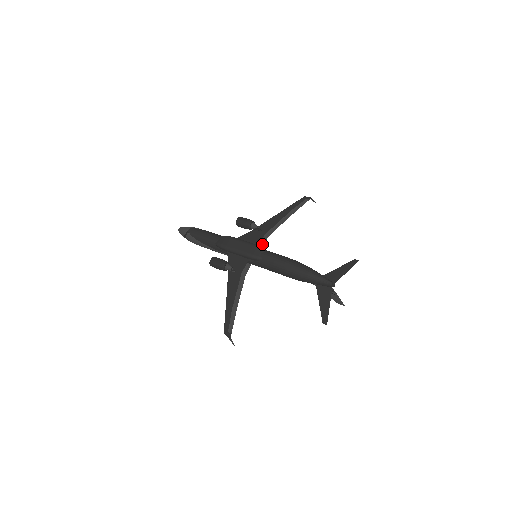
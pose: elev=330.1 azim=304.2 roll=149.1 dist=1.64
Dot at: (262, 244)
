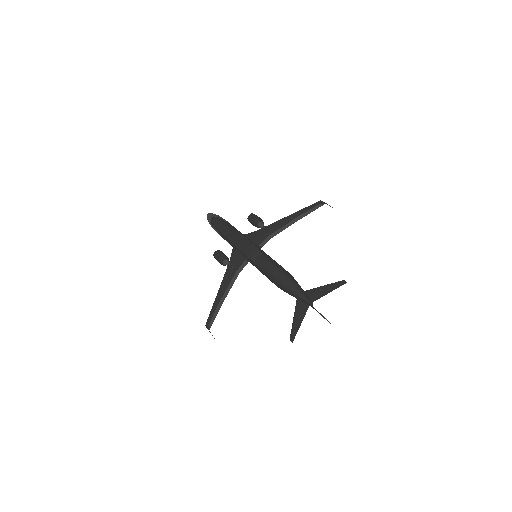
Dot at: (262, 245)
